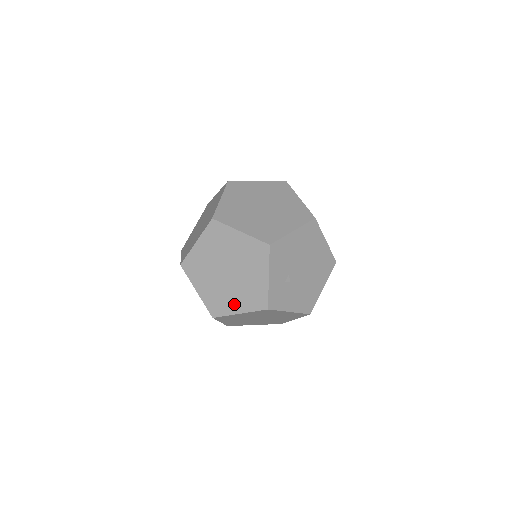
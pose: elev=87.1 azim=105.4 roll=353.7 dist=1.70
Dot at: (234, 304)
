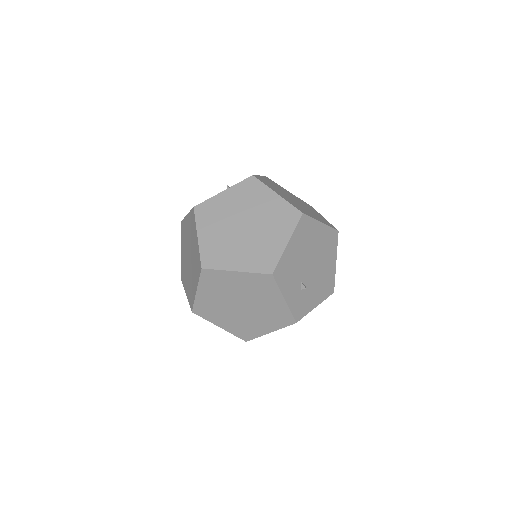
Dot at: (261, 327)
